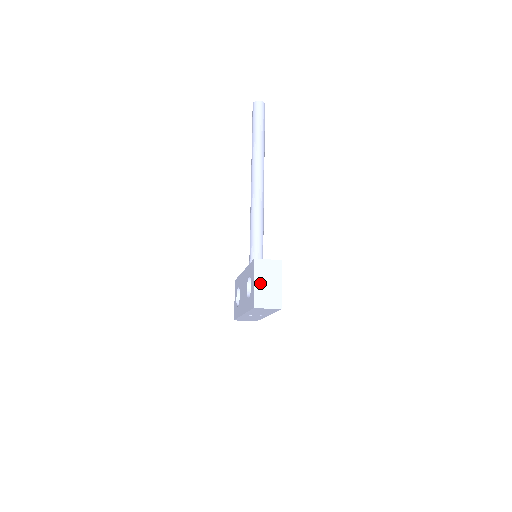
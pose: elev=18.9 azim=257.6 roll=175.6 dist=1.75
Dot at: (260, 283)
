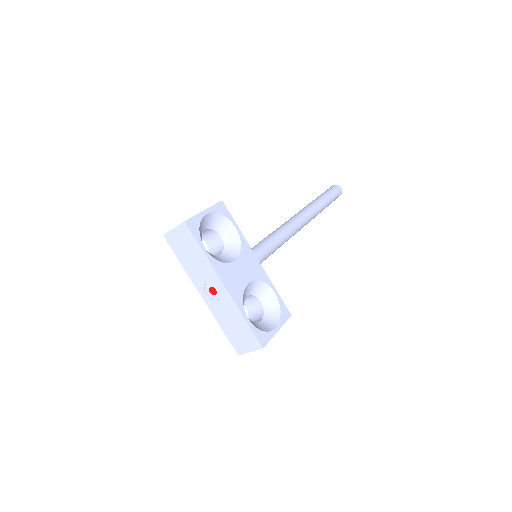
Dot at: occluded
